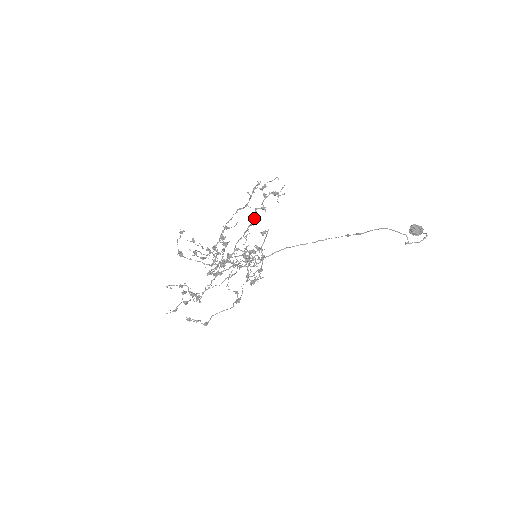
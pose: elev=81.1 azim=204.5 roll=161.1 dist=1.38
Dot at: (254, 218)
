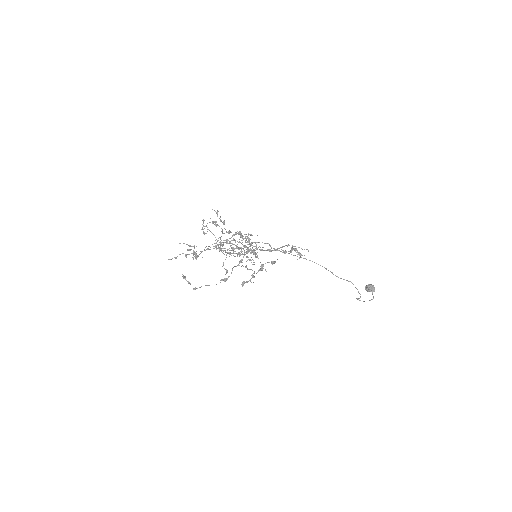
Dot at: (274, 250)
